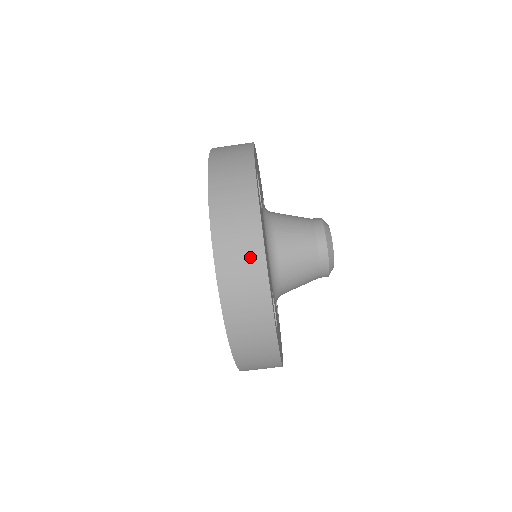
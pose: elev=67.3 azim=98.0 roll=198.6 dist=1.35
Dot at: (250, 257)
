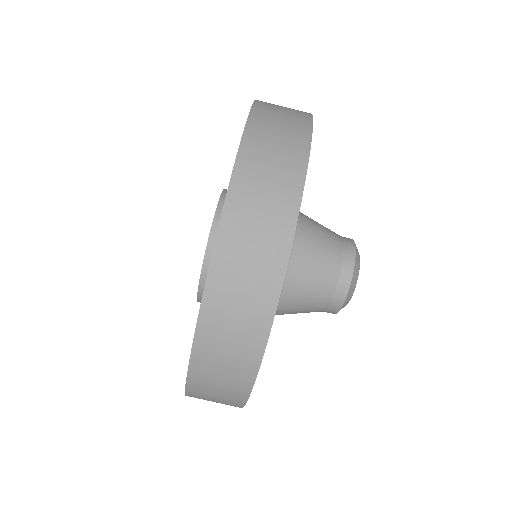
Dot at: (295, 113)
